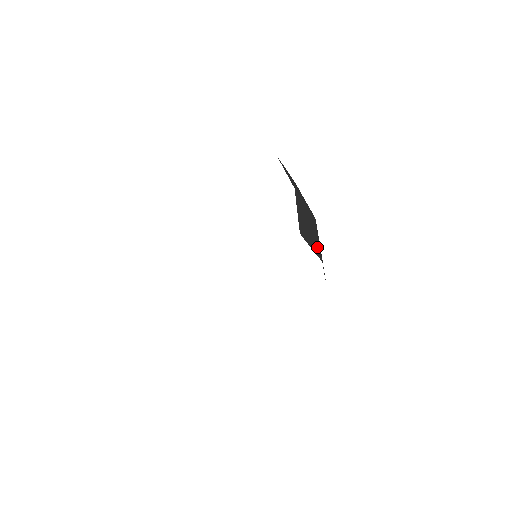
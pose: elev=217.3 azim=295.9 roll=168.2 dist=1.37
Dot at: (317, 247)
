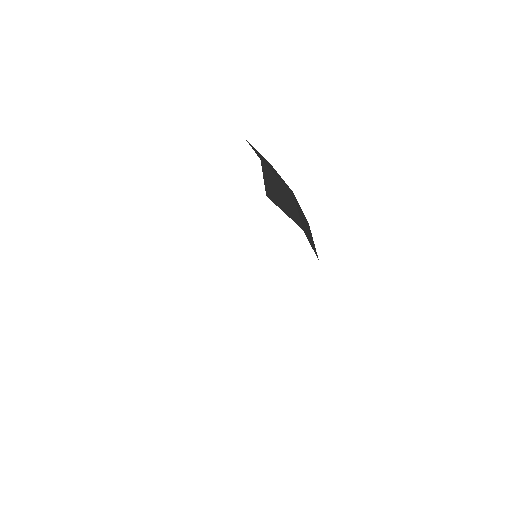
Dot at: (295, 215)
